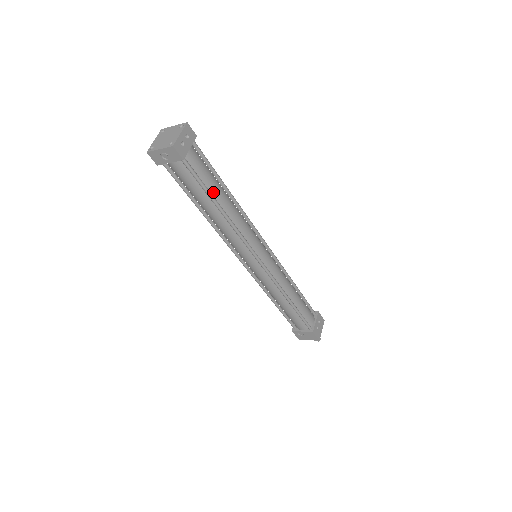
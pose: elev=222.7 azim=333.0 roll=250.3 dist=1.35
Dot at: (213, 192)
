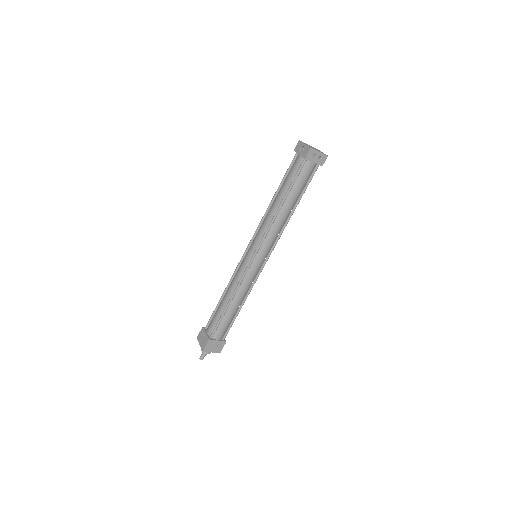
Dot at: (291, 193)
